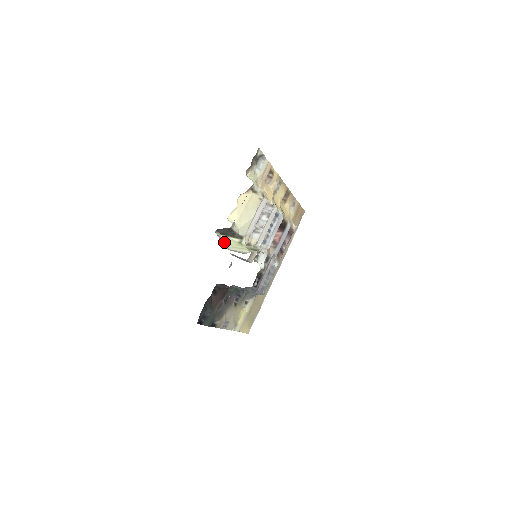
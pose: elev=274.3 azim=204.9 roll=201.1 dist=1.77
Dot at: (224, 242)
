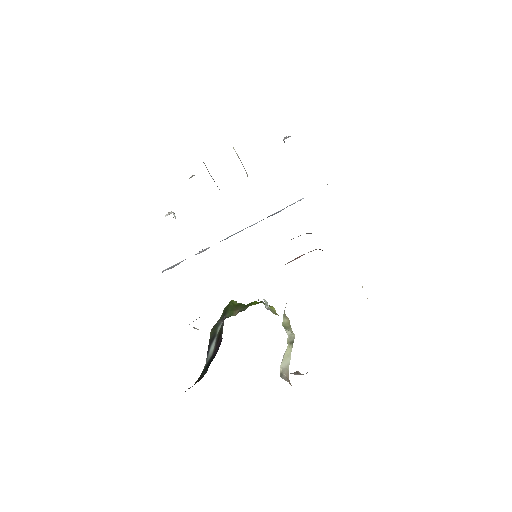
Dot at: occluded
